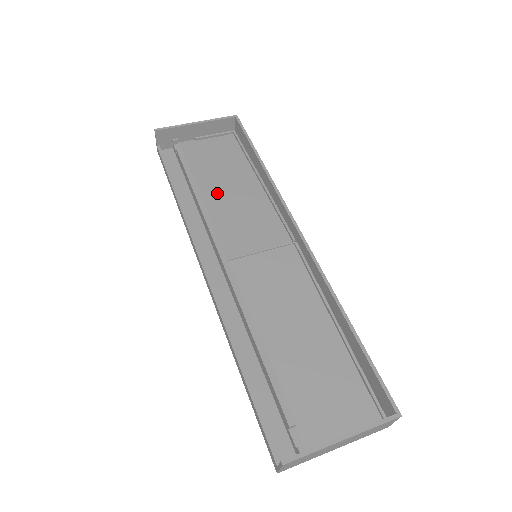
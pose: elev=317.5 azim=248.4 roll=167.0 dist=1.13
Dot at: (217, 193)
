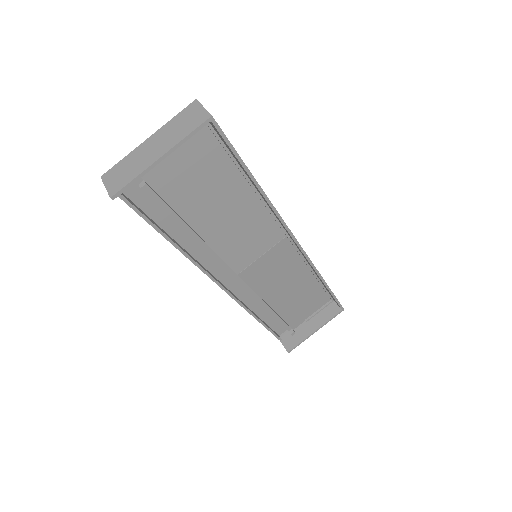
Dot at: (208, 219)
